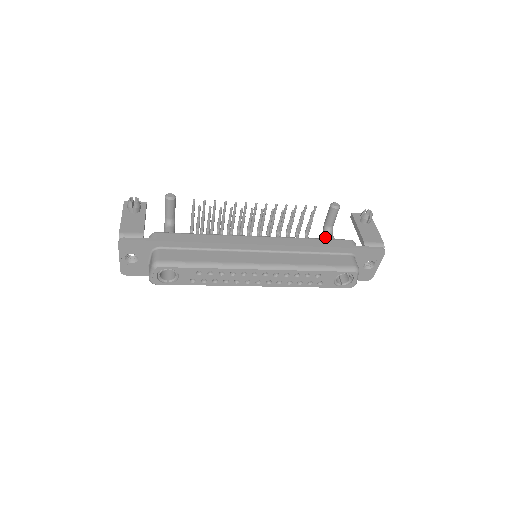
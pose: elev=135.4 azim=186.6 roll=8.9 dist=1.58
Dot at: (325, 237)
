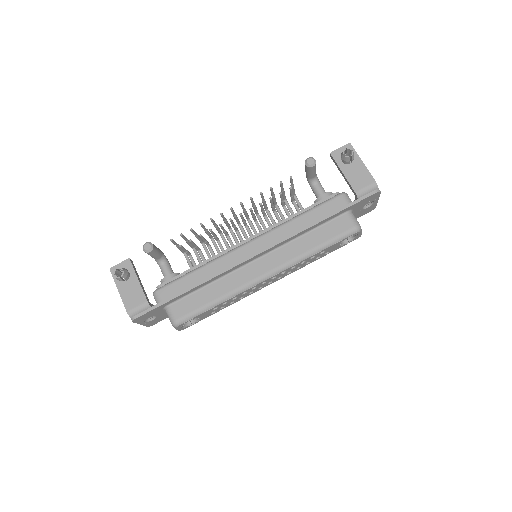
Dot at: (313, 191)
